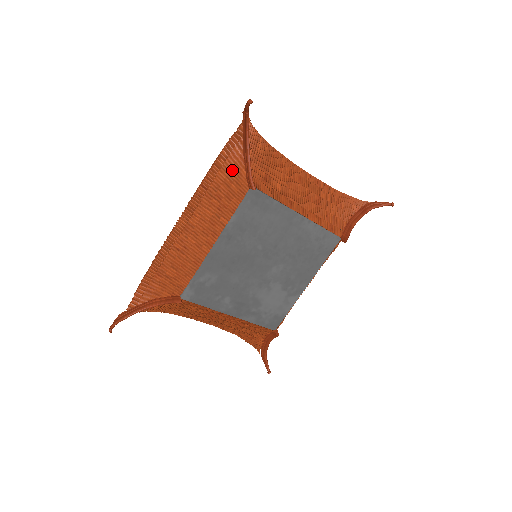
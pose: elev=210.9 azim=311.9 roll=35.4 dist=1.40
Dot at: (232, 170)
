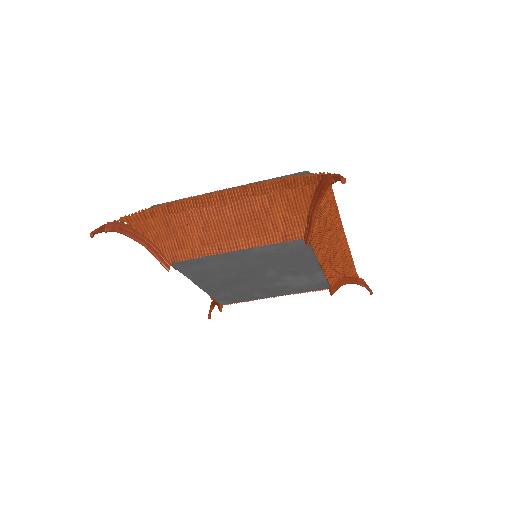
Dot at: occluded
